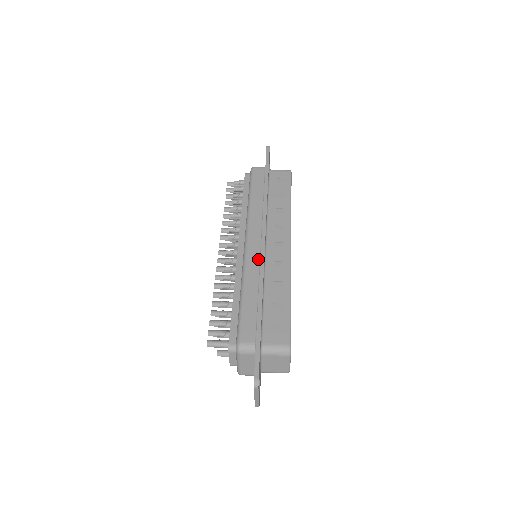
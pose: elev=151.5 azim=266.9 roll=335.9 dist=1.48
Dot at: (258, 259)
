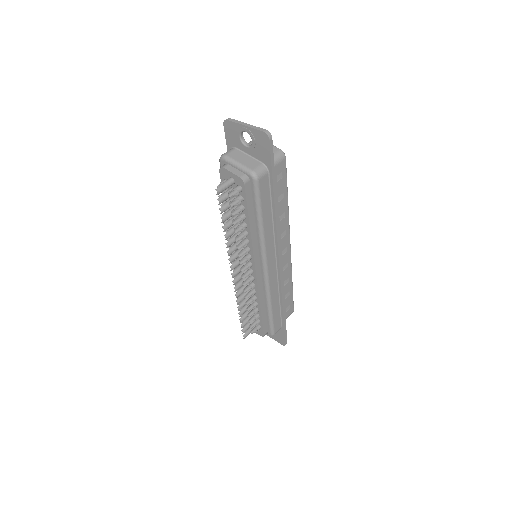
Dot at: (276, 277)
